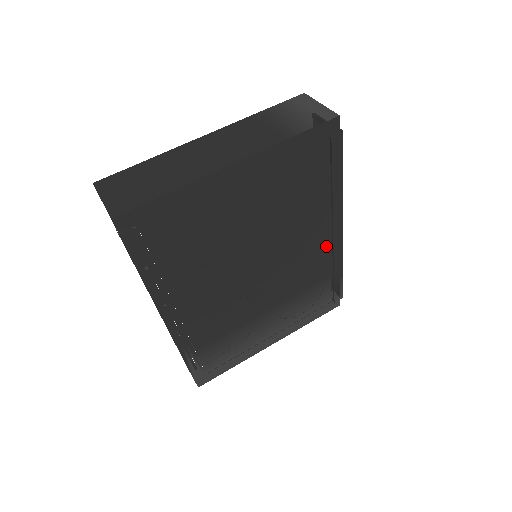
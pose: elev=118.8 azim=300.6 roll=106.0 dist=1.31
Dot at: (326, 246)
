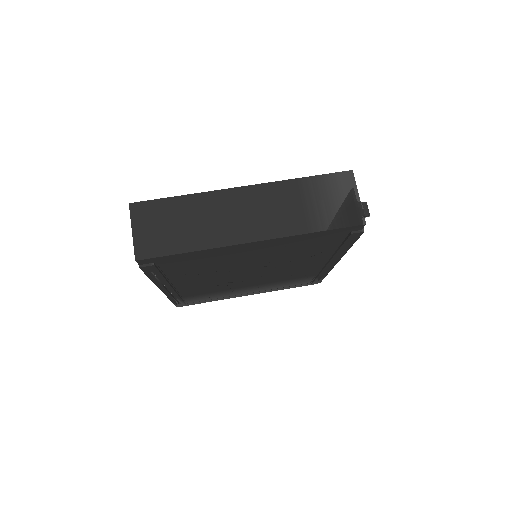
Dot at: (318, 266)
